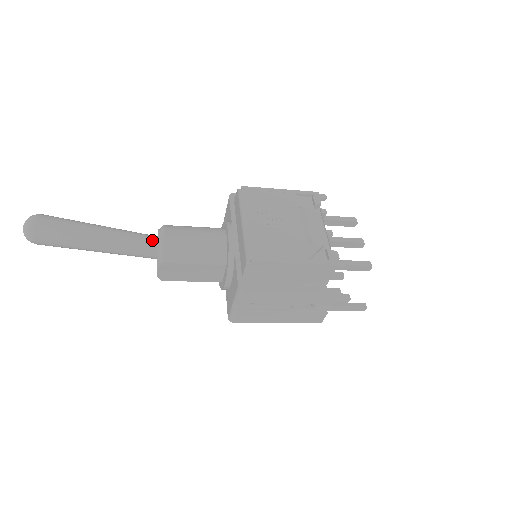
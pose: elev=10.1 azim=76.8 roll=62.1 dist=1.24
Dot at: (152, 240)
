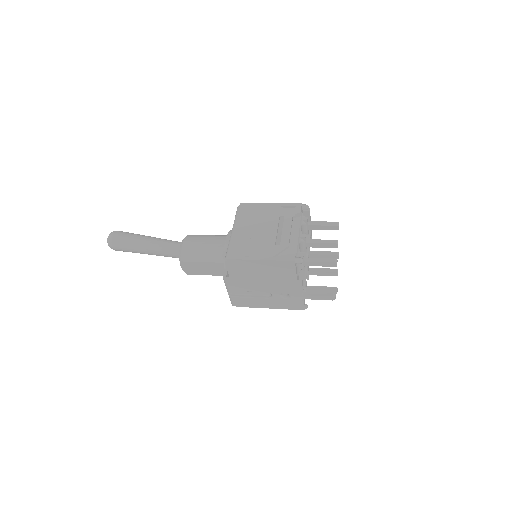
Dot at: occluded
